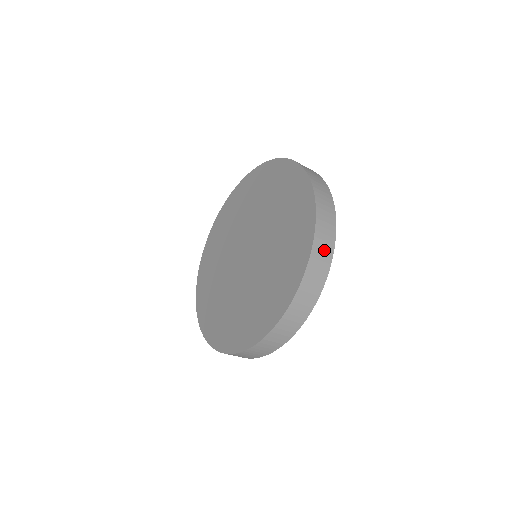
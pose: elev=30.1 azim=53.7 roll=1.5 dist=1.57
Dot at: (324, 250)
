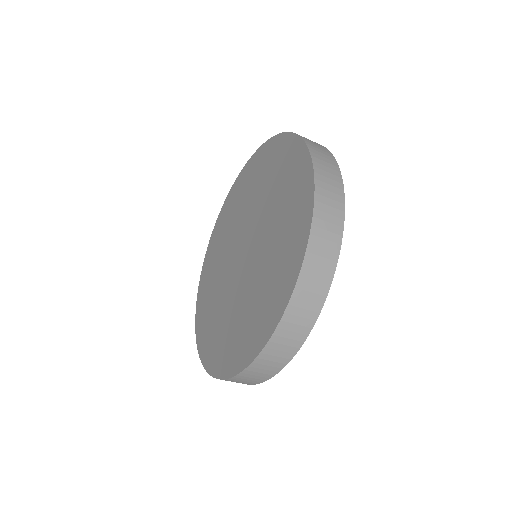
Dot at: (268, 367)
